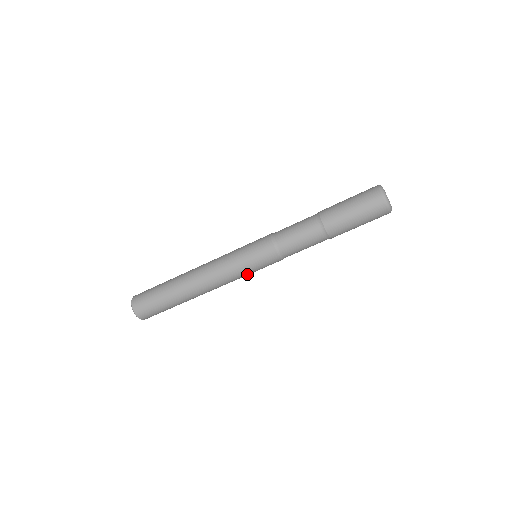
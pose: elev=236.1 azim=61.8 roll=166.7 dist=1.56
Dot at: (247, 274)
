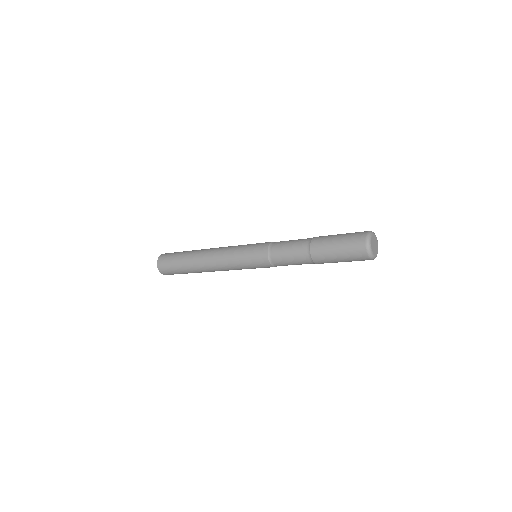
Dot at: occluded
